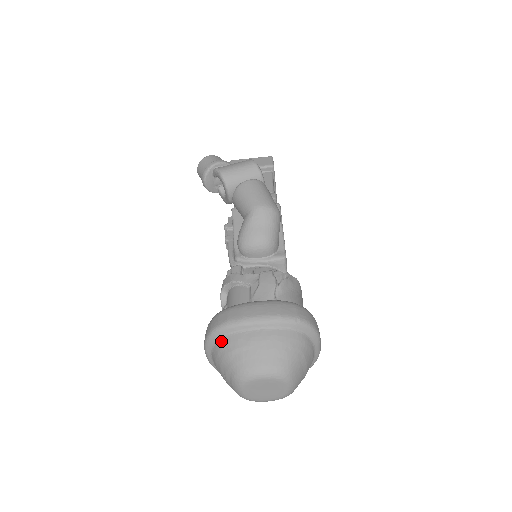
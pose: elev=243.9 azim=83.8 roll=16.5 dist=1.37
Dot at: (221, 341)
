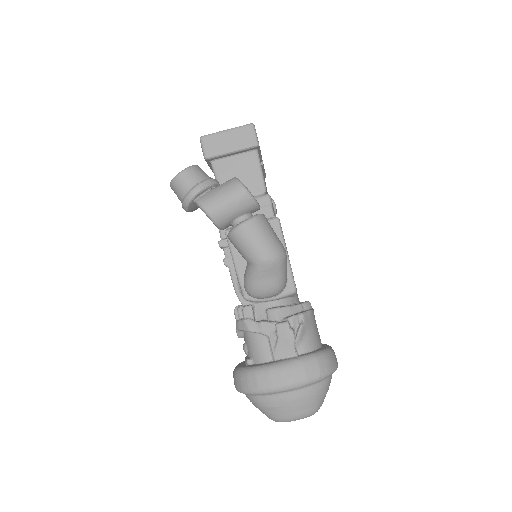
Dot at: (254, 398)
